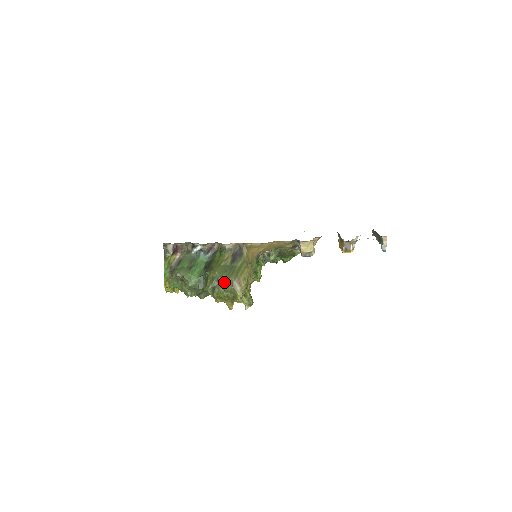
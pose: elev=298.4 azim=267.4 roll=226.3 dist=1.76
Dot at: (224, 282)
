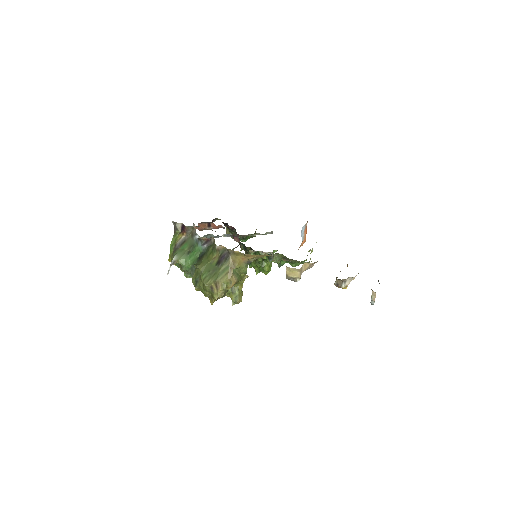
Dot at: (204, 281)
